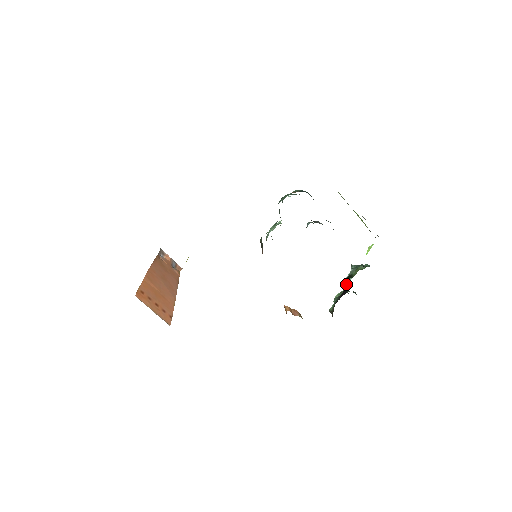
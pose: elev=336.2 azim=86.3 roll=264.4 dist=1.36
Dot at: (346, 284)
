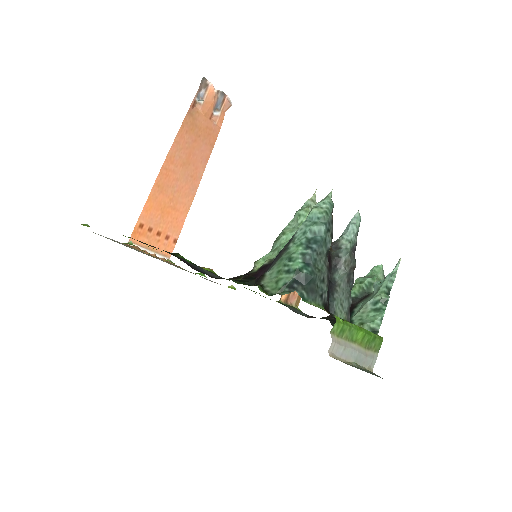
Dot at: (358, 305)
